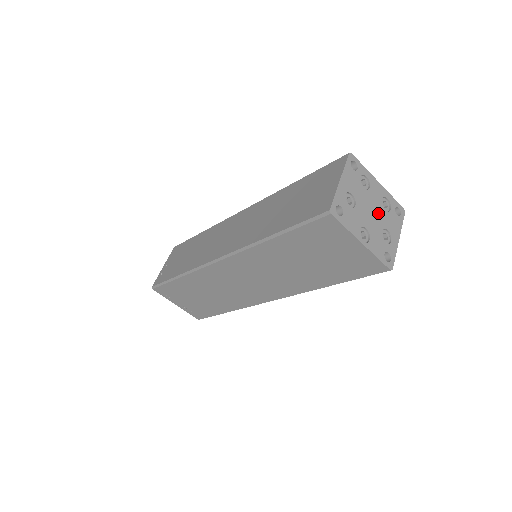
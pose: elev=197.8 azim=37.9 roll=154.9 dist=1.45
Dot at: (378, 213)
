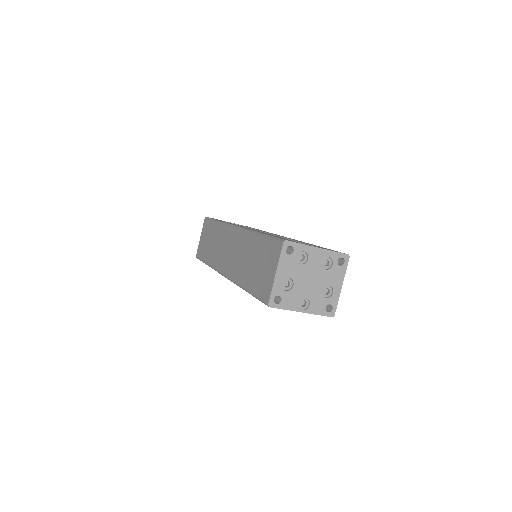
Dot at: (318, 277)
